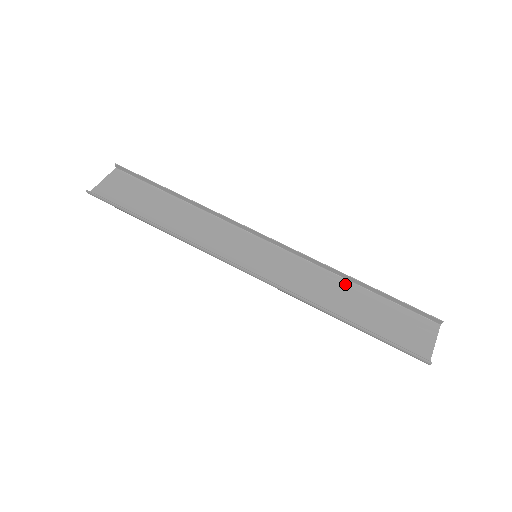
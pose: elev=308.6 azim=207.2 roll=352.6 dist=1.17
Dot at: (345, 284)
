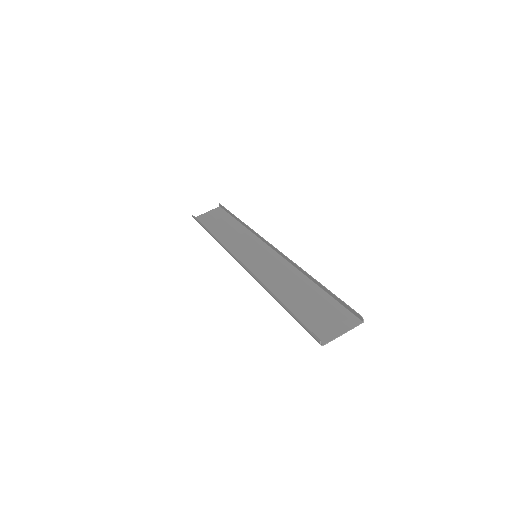
Dot at: (304, 281)
